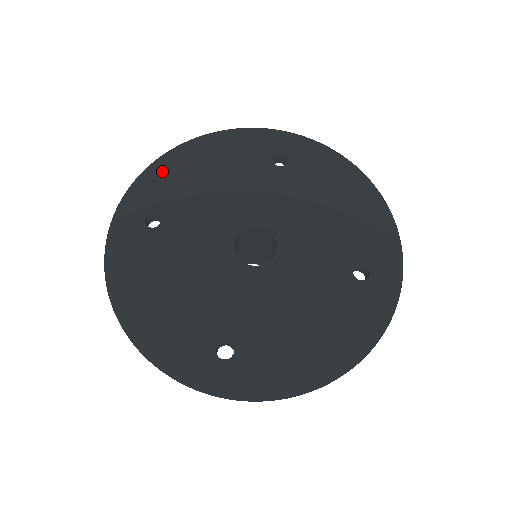
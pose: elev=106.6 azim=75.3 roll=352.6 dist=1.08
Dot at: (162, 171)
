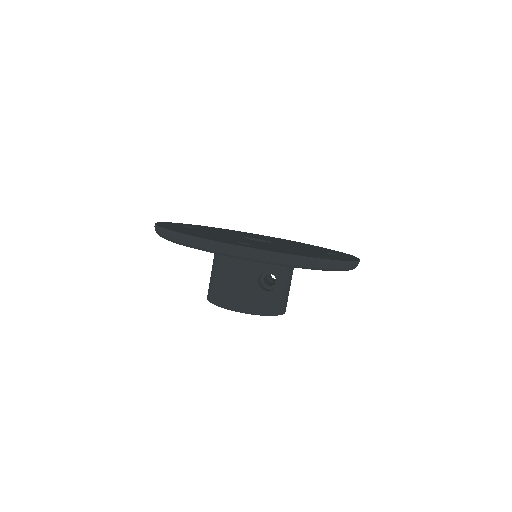
Dot at: (193, 225)
